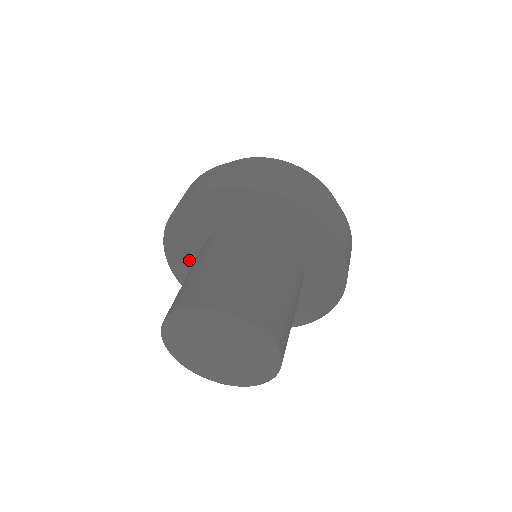
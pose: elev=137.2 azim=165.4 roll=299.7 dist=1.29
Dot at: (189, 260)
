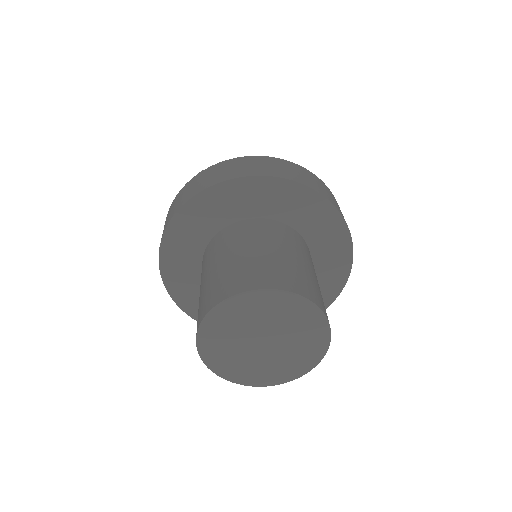
Dot at: (186, 263)
